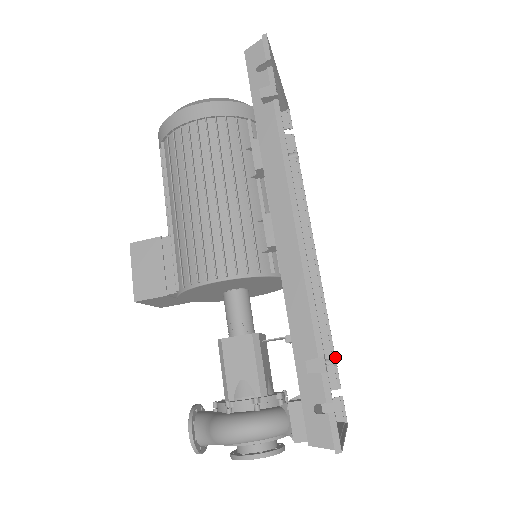
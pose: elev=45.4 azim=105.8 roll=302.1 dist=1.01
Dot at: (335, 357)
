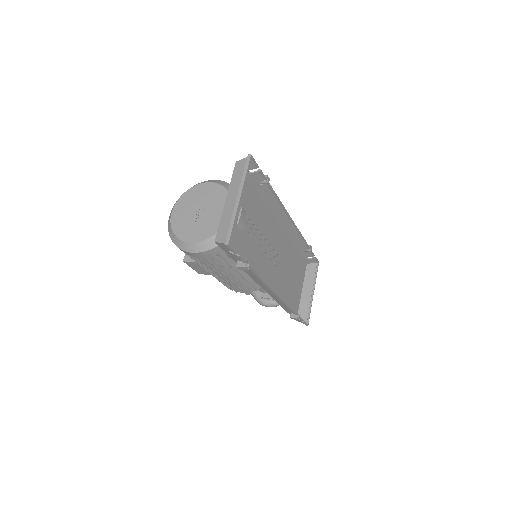
Dot at: (310, 249)
